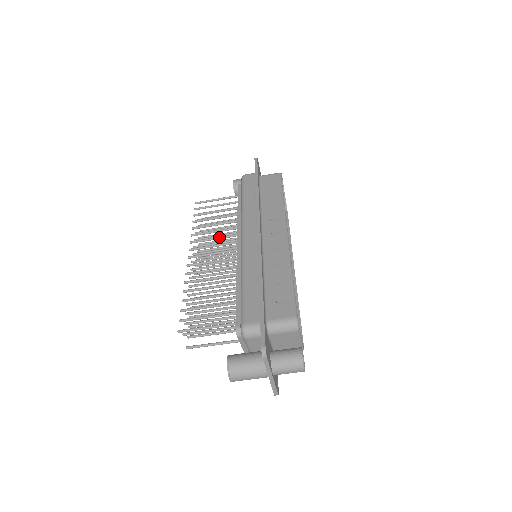
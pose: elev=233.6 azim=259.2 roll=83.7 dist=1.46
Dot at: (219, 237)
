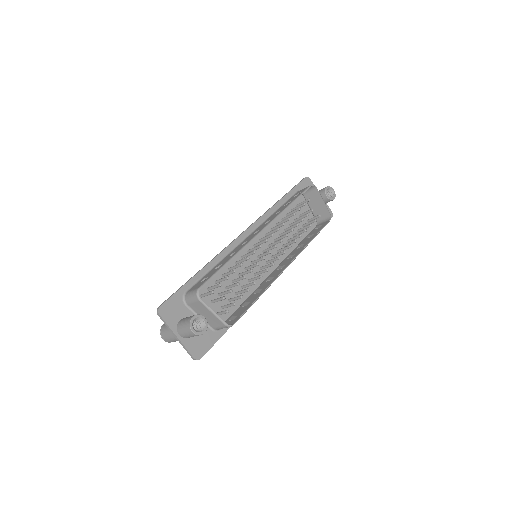
Dot at: occluded
